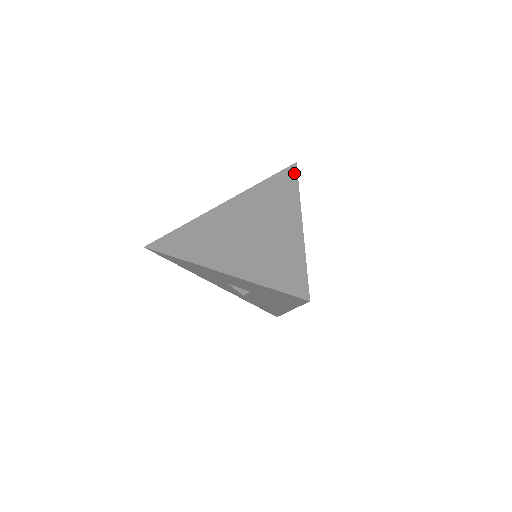
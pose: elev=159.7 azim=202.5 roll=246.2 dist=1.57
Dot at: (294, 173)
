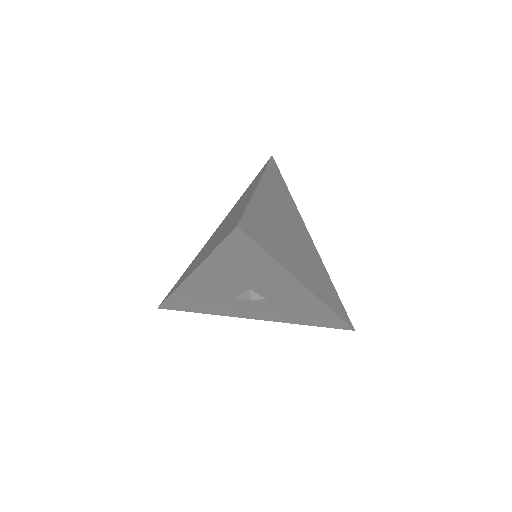
Dot at: (267, 162)
